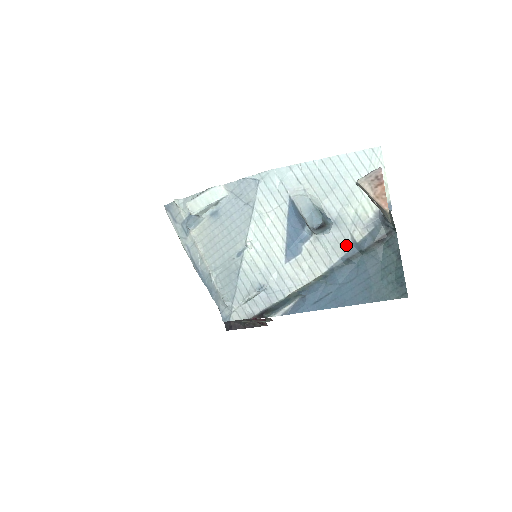
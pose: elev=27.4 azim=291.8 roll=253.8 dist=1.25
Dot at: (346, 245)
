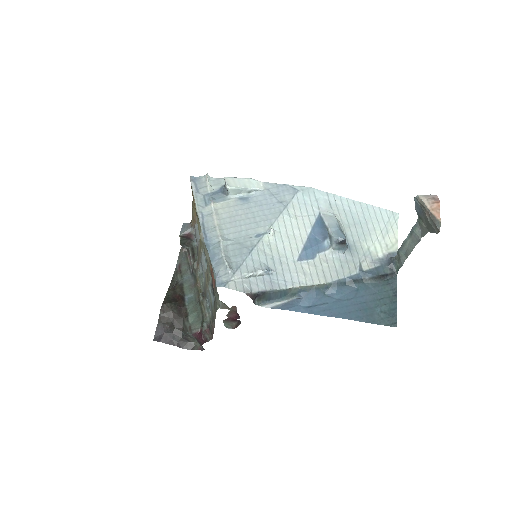
Dot at: (354, 269)
